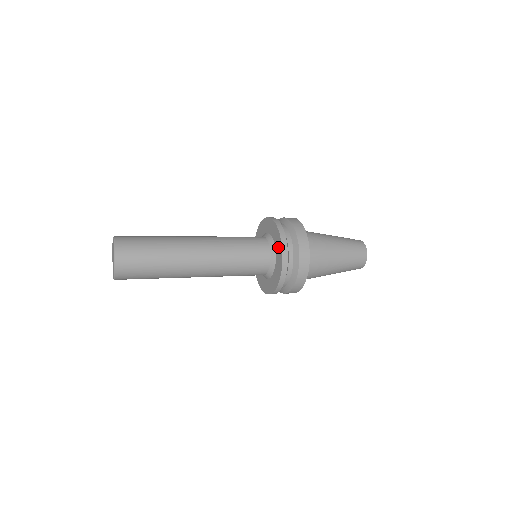
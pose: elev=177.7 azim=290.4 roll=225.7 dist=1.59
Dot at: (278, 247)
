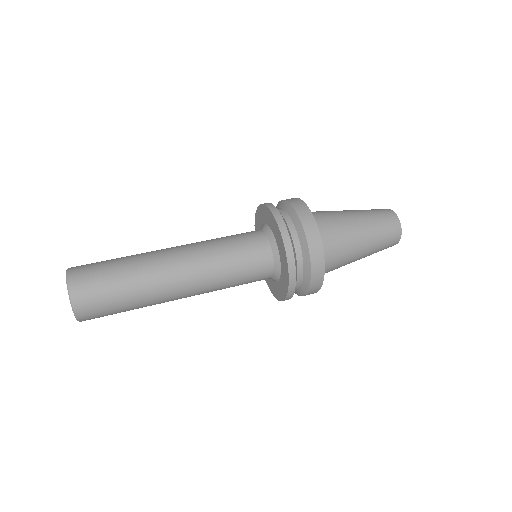
Dot at: (282, 288)
